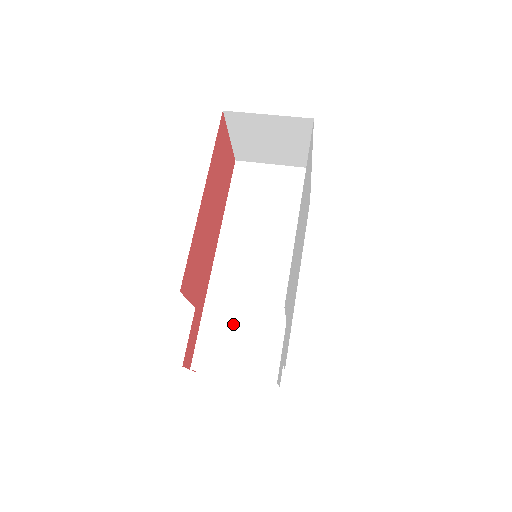
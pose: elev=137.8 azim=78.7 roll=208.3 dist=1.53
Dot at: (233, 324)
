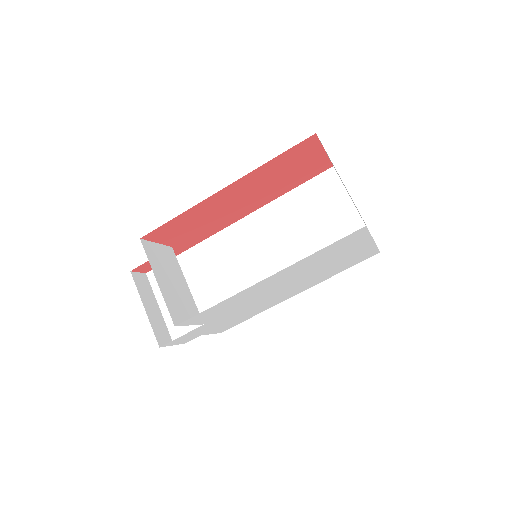
Dot at: (194, 279)
